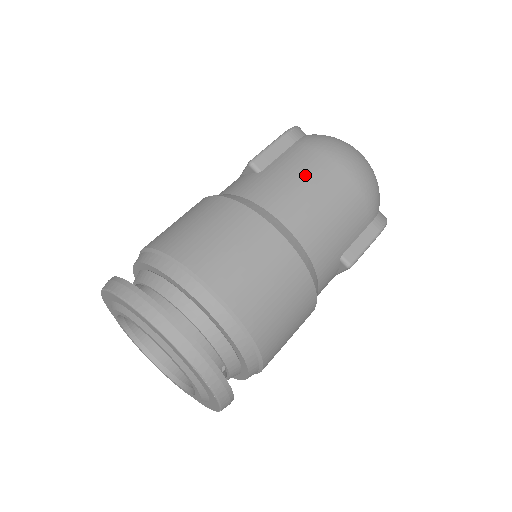
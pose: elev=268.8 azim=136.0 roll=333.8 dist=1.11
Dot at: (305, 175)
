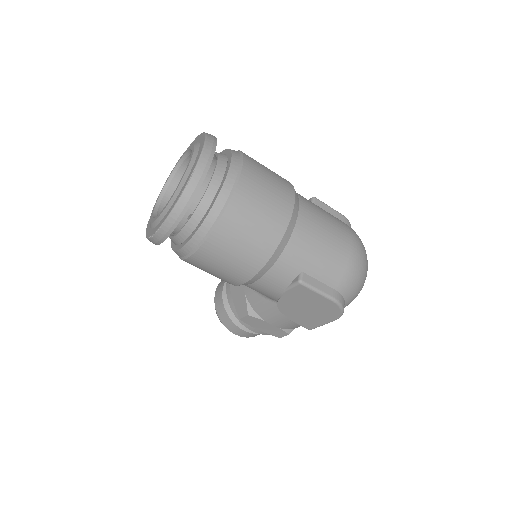
Dot at: (332, 221)
